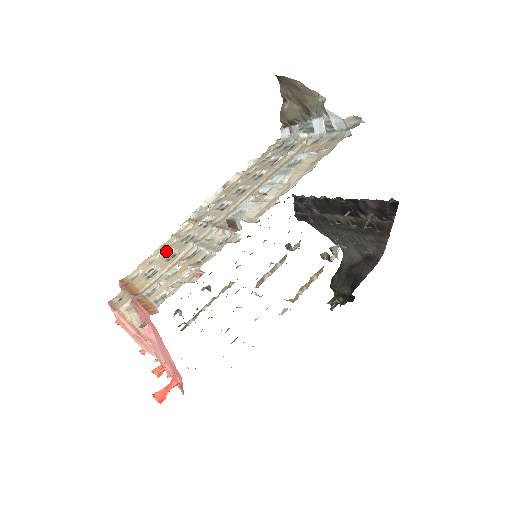
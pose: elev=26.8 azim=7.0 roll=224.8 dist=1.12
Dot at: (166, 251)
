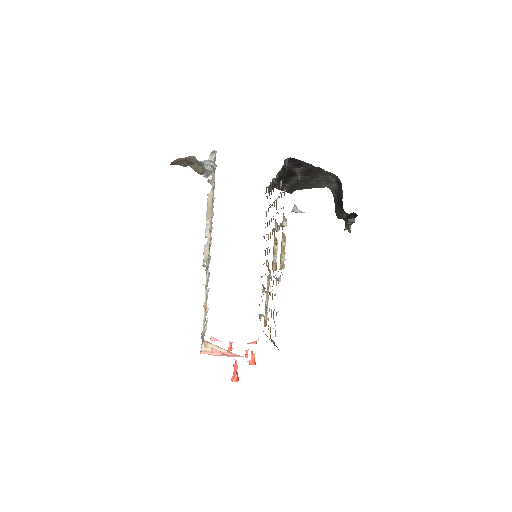
Dot at: occluded
